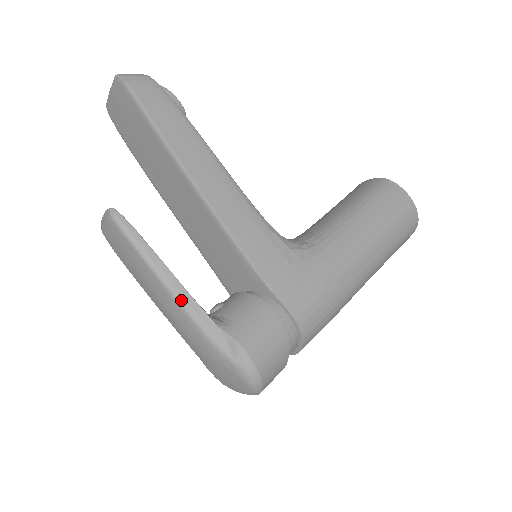
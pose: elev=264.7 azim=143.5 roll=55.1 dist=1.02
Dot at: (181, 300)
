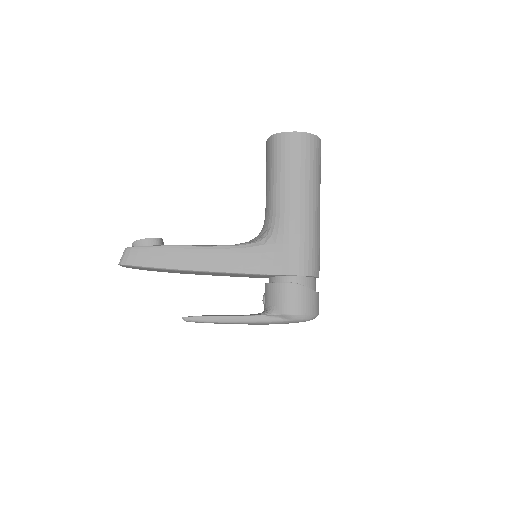
Dot at: (245, 321)
